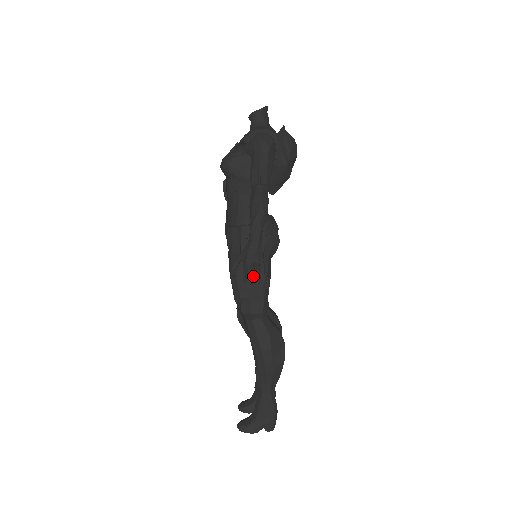
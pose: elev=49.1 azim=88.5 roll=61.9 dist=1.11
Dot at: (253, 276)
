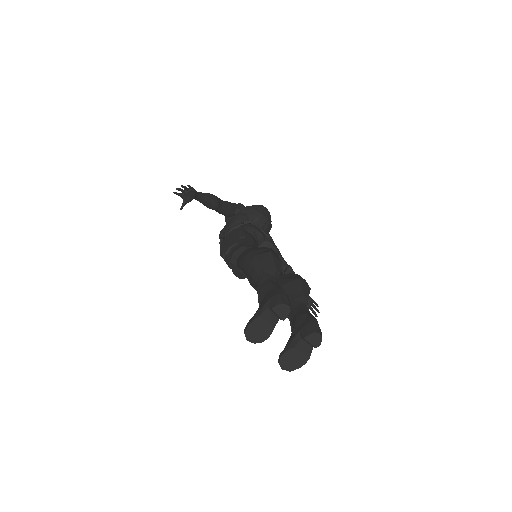
Dot at: (180, 189)
